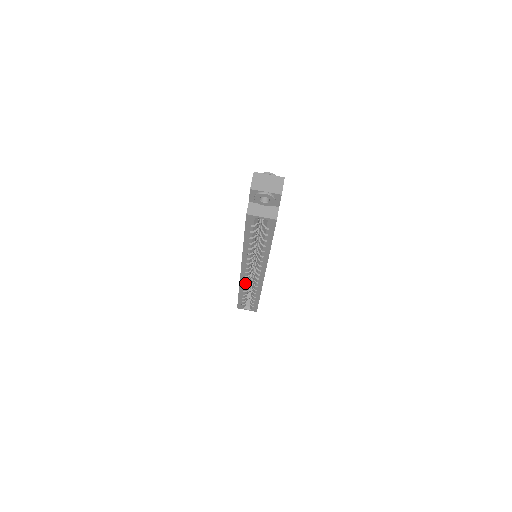
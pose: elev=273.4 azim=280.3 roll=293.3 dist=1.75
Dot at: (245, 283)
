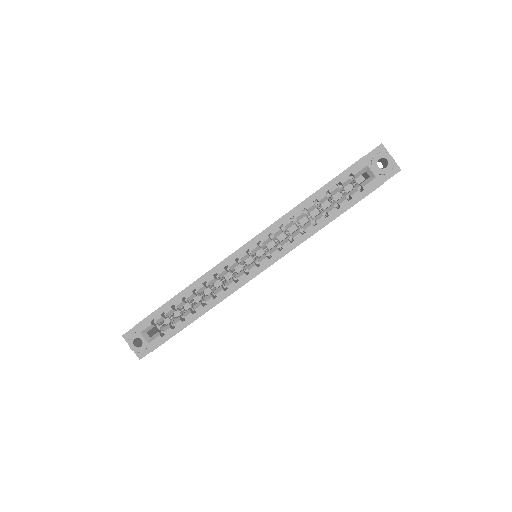
Dot at: (219, 273)
